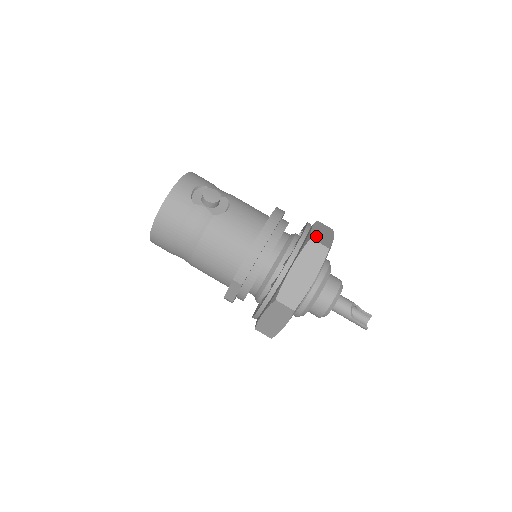
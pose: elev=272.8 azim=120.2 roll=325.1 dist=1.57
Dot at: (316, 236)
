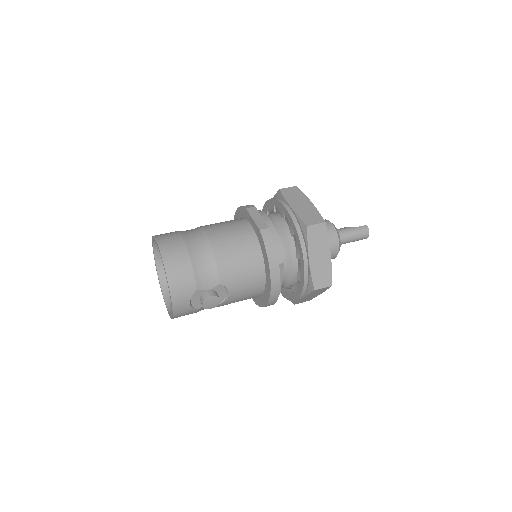
Dot at: occluded
